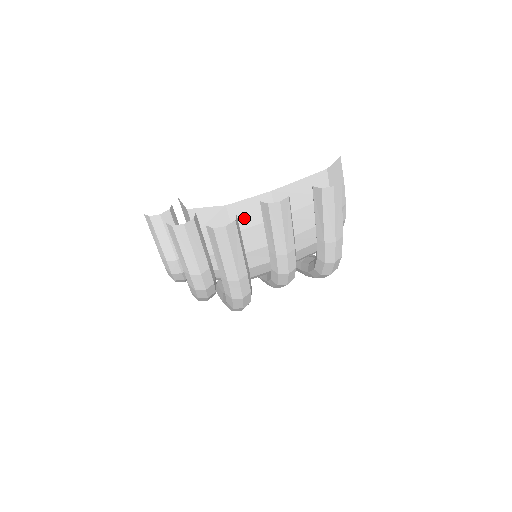
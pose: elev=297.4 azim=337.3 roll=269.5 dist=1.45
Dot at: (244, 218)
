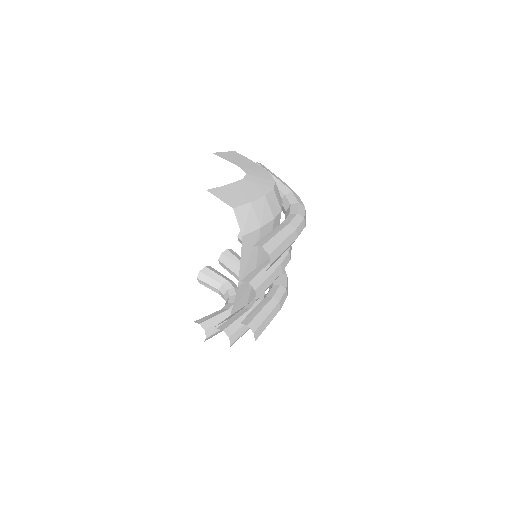
Dot at: (243, 300)
